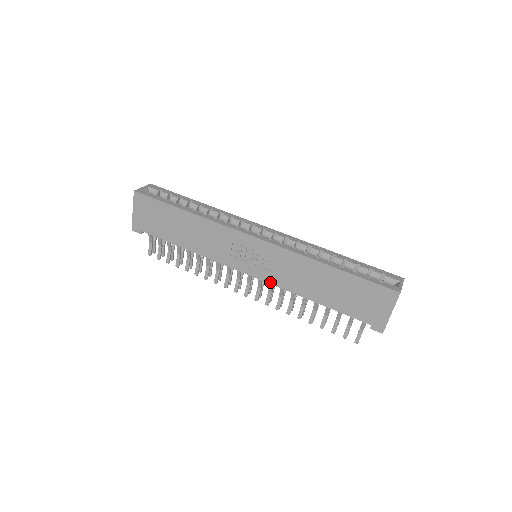
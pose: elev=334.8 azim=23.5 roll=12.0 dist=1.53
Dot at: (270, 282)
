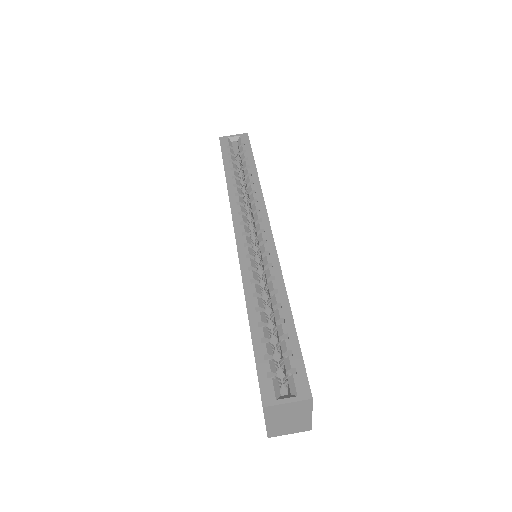
Dot at: occluded
